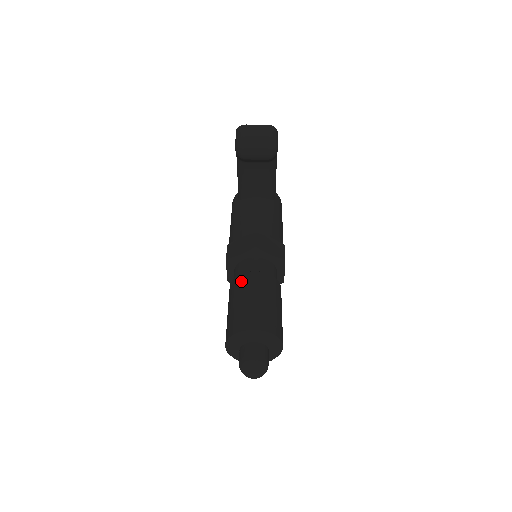
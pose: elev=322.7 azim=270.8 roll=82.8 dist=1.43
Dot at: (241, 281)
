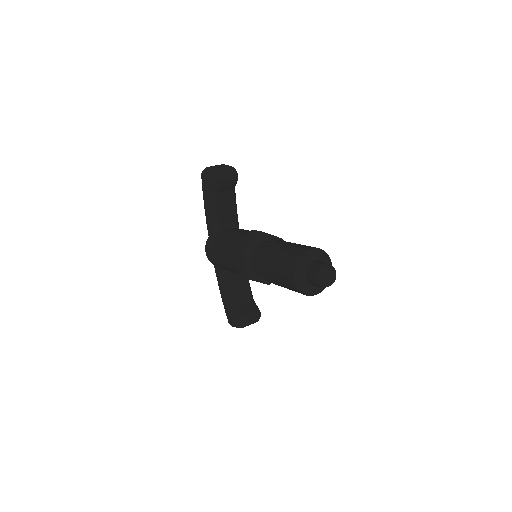
Dot at: (269, 247)
